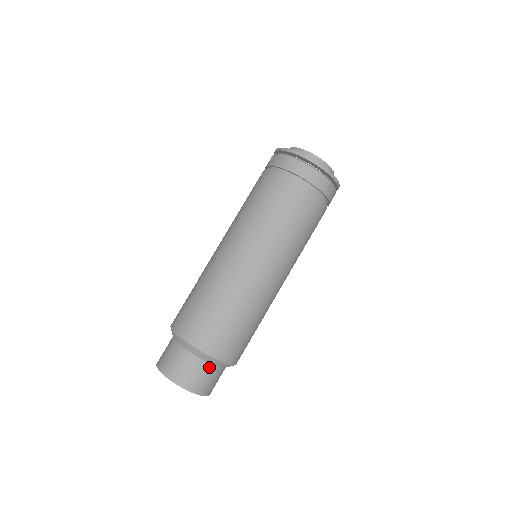
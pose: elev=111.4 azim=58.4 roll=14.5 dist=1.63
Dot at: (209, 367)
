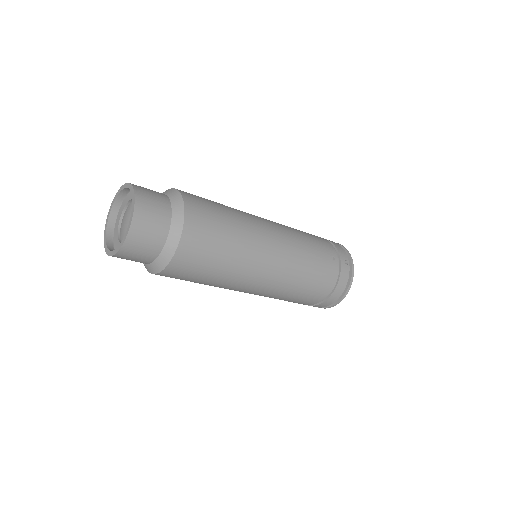
Dot at: (167, 203)
